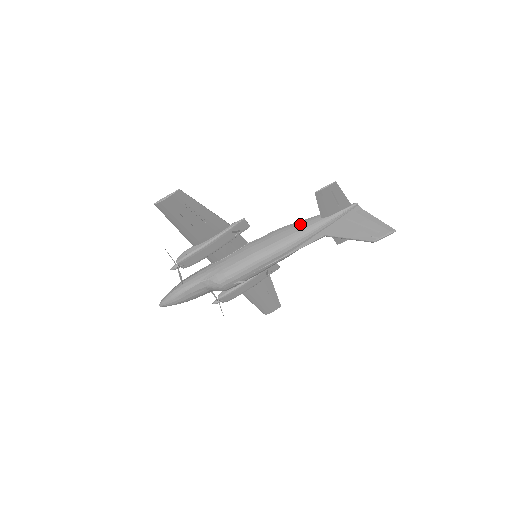
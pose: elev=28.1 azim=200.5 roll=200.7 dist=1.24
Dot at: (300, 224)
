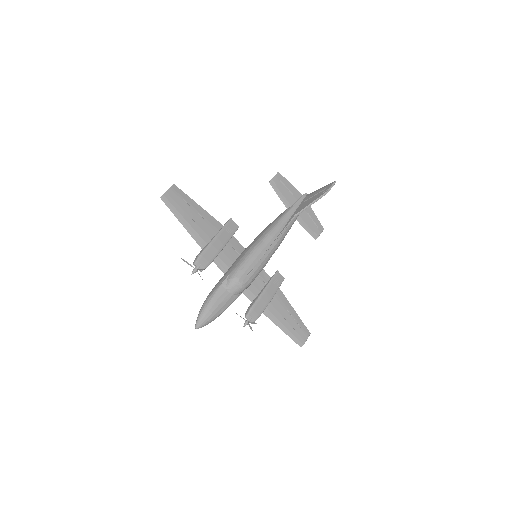
Dot at: (275, 219)
